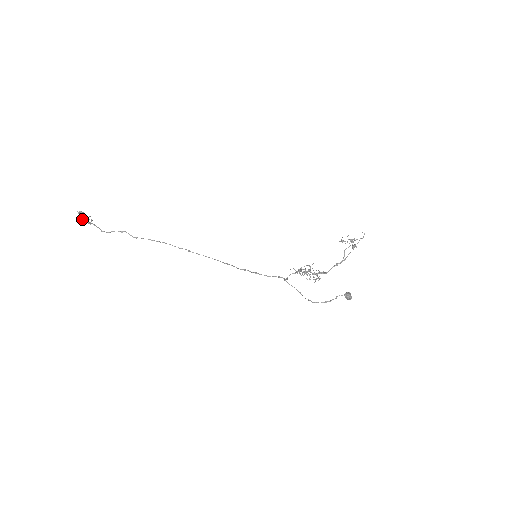
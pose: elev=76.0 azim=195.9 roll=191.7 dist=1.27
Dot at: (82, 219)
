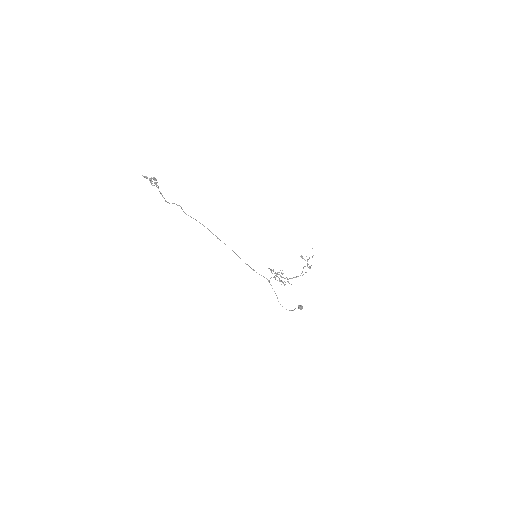
Dot at: occluded
